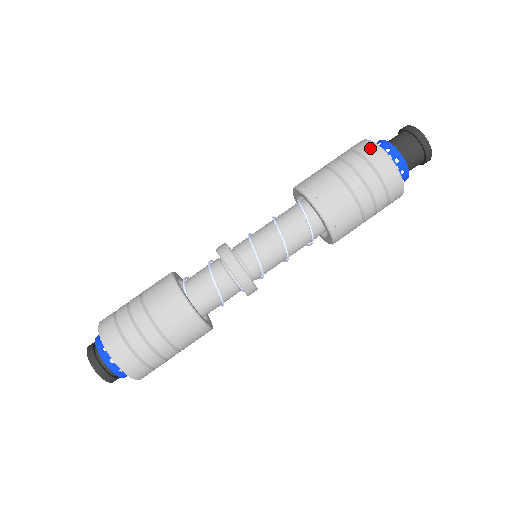
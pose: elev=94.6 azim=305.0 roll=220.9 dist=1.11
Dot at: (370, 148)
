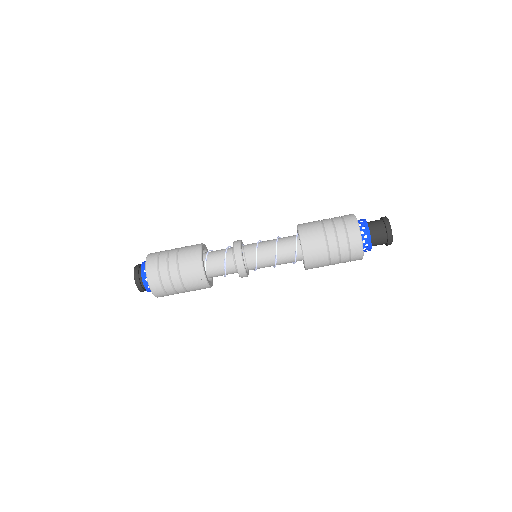
Dot at: (355, 235)
